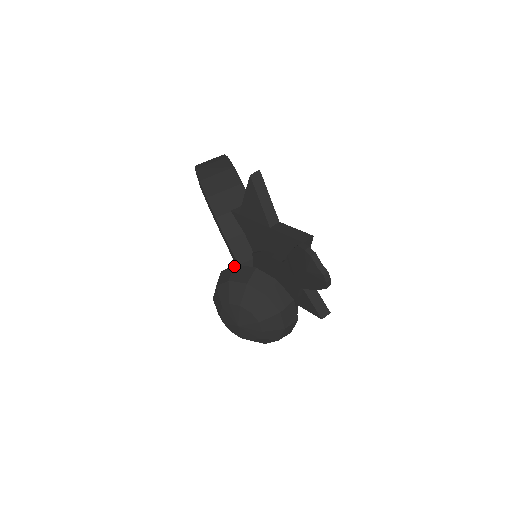
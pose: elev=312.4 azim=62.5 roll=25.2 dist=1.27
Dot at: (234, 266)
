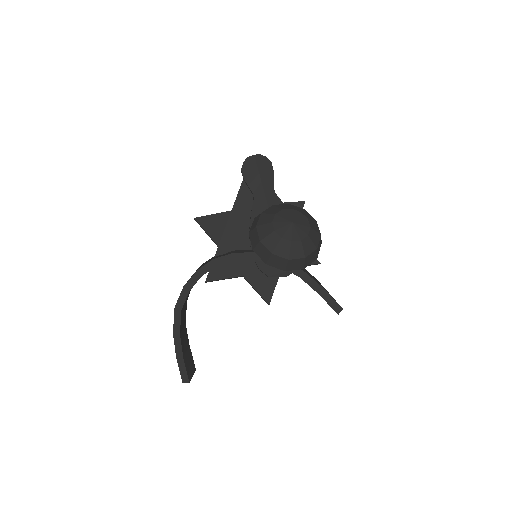
Dot at: (249, 232)
